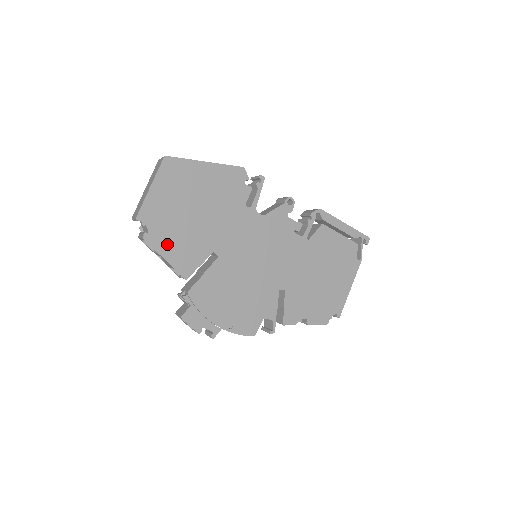
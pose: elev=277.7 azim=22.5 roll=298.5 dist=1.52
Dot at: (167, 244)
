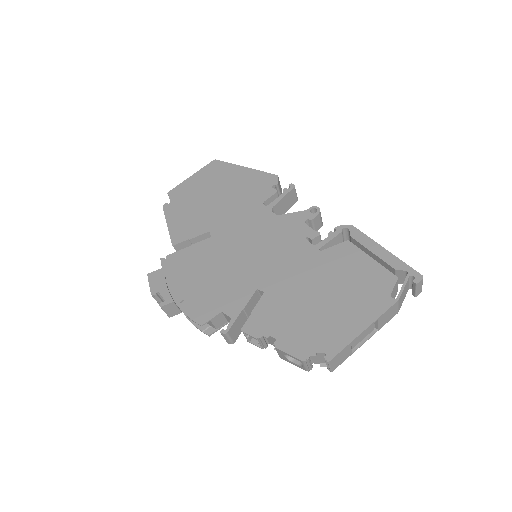
Dot at: (177, 215)
